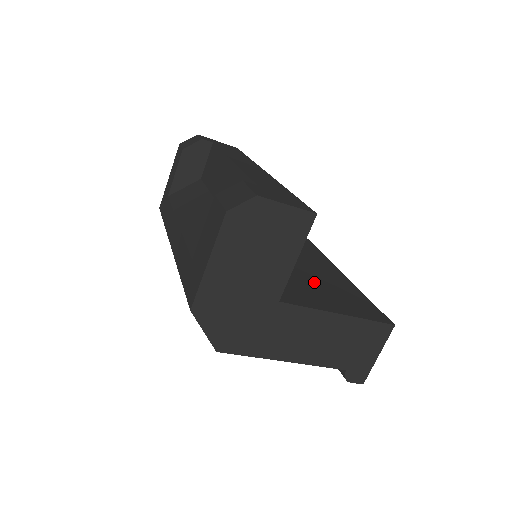
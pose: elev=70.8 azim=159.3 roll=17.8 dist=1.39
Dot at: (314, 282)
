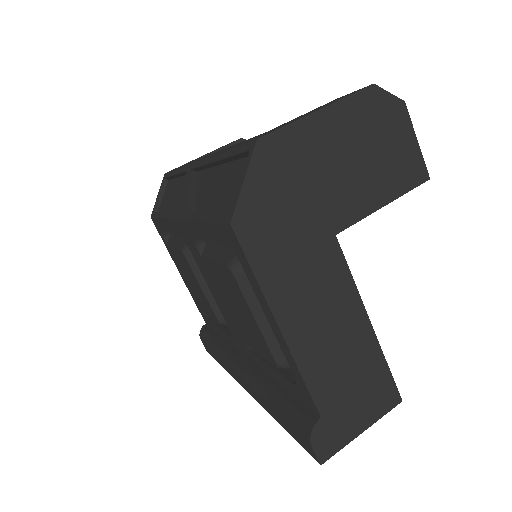
Dot at: occluded
